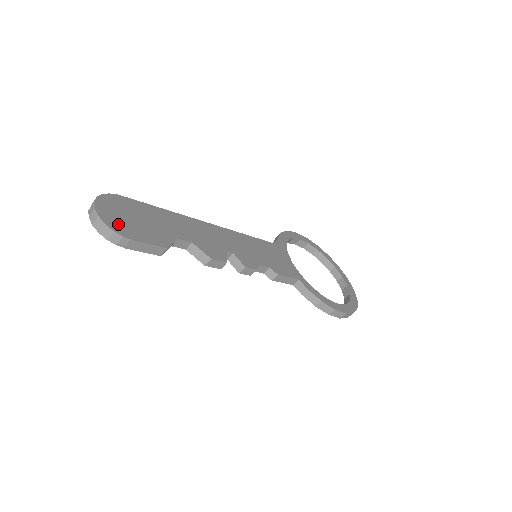
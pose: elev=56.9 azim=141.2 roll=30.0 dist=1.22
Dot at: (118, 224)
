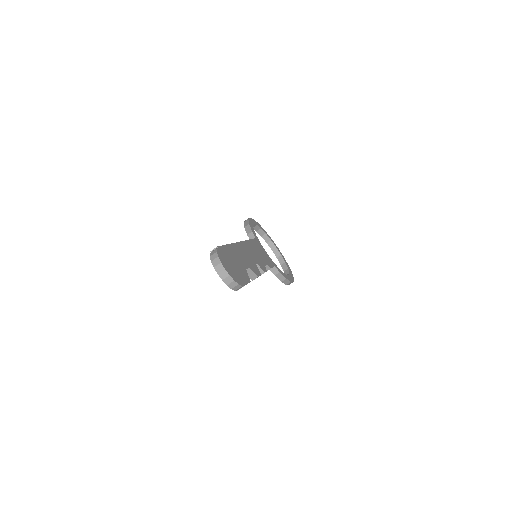
Dot at: (235, 276)
